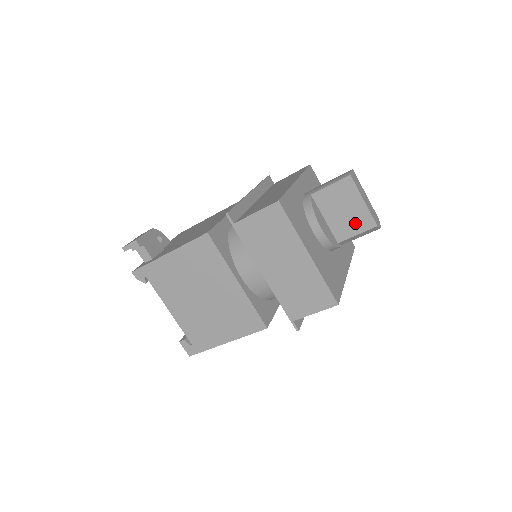
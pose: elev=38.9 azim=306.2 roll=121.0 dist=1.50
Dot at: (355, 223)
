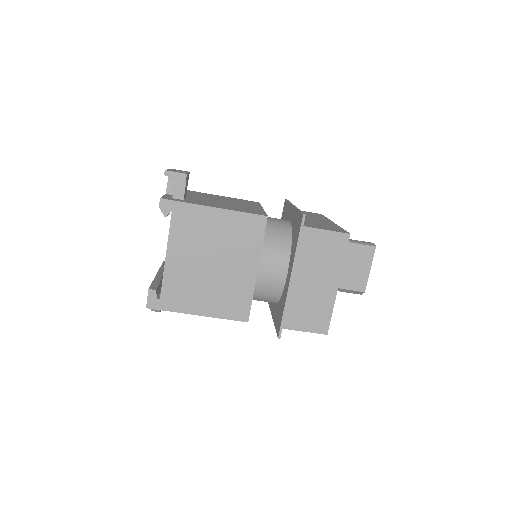
Dot at: (353, 281)
